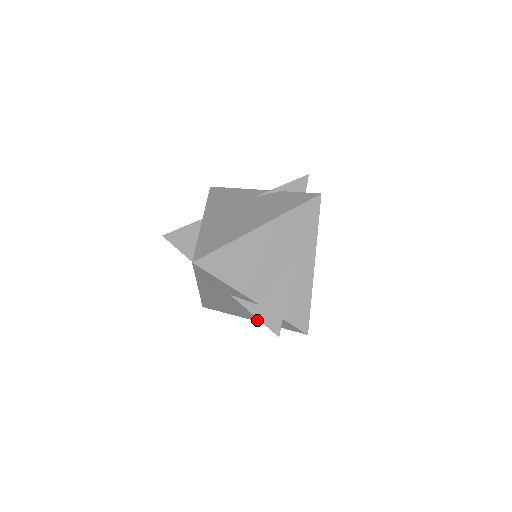
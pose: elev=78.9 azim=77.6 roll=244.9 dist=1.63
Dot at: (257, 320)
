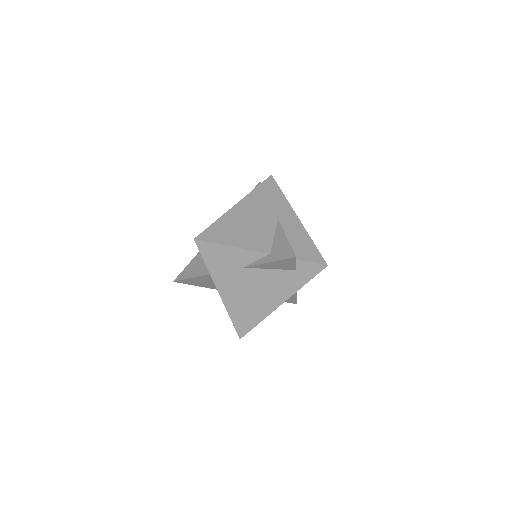
Dot at: (285, 297)
